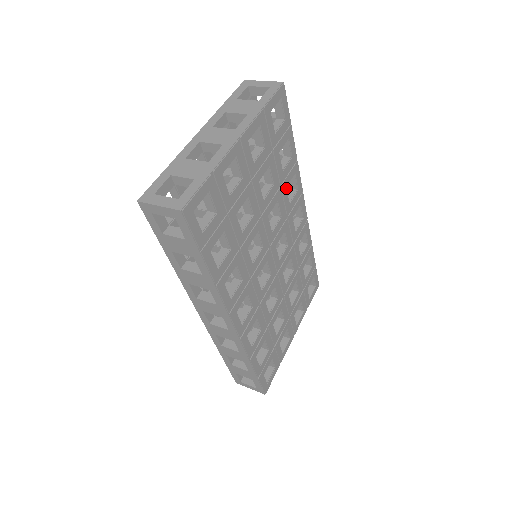
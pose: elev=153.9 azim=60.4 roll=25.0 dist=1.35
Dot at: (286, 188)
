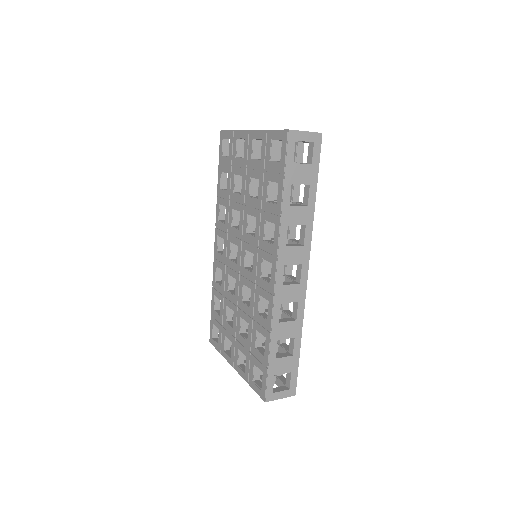
Dot at: occluded
